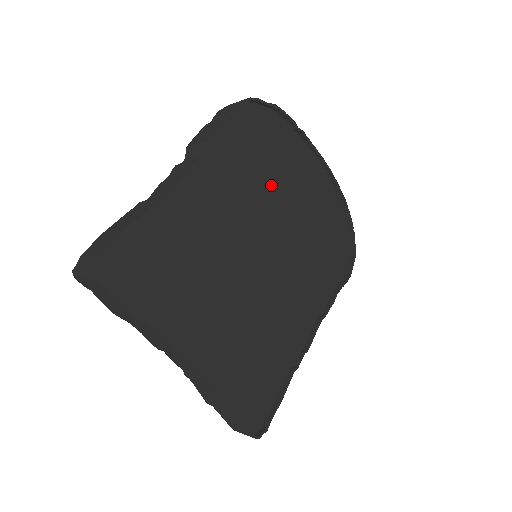
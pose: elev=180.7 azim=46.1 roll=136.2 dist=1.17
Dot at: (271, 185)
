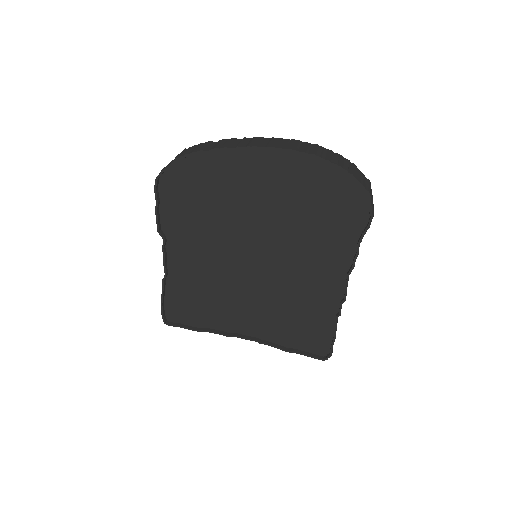
Dot at: (223, 212)
